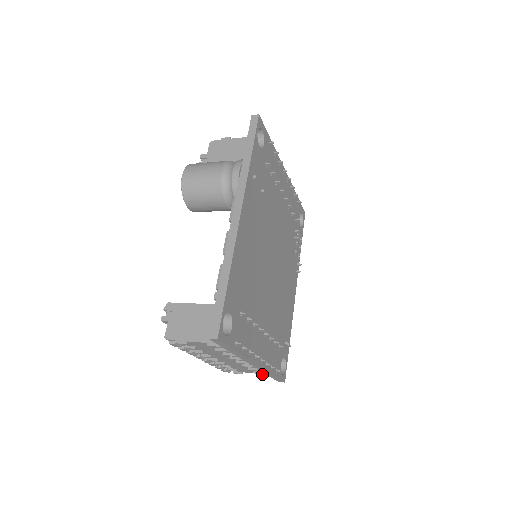
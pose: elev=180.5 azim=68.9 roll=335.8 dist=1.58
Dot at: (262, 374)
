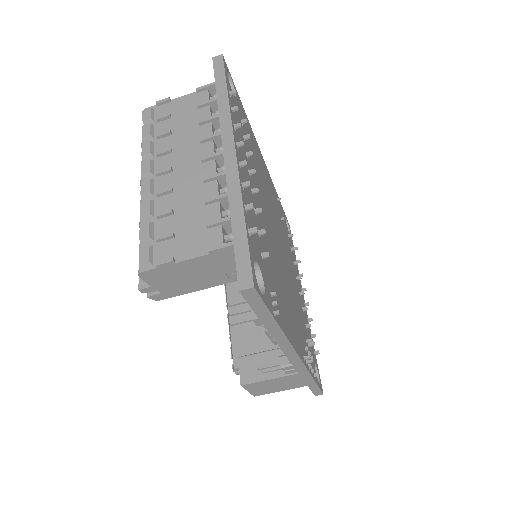
Dot at: (216, 247)
